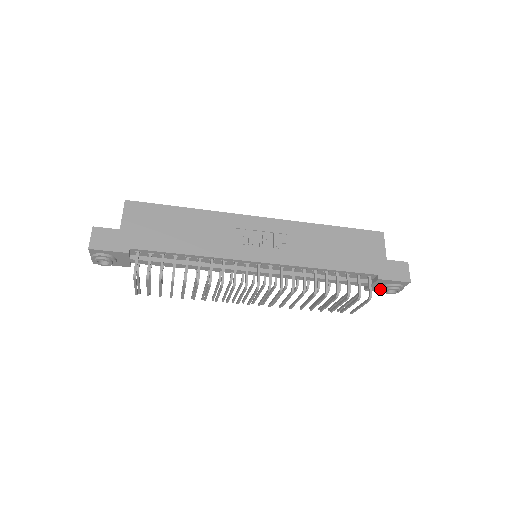
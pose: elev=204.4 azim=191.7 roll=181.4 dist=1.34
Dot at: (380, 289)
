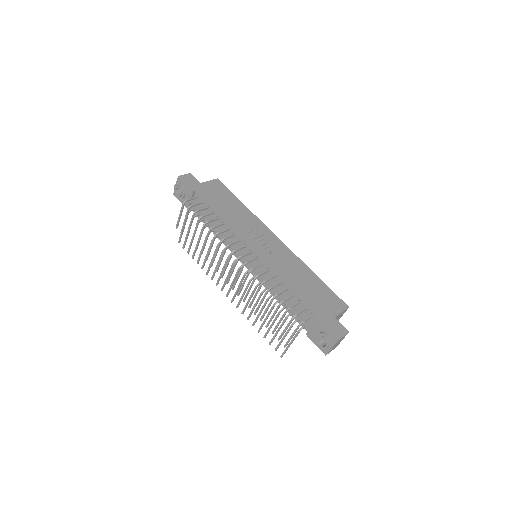
Dot at: (316, 340)
